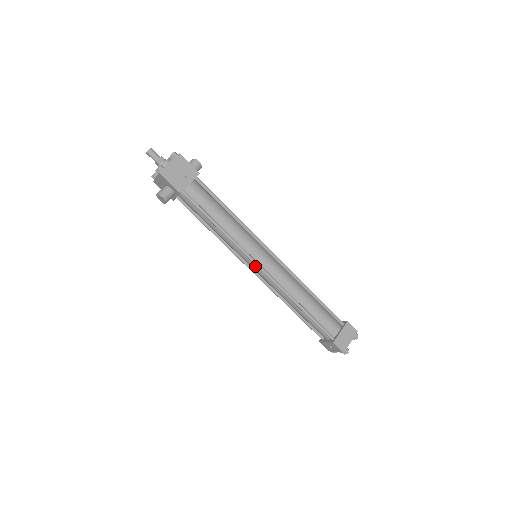
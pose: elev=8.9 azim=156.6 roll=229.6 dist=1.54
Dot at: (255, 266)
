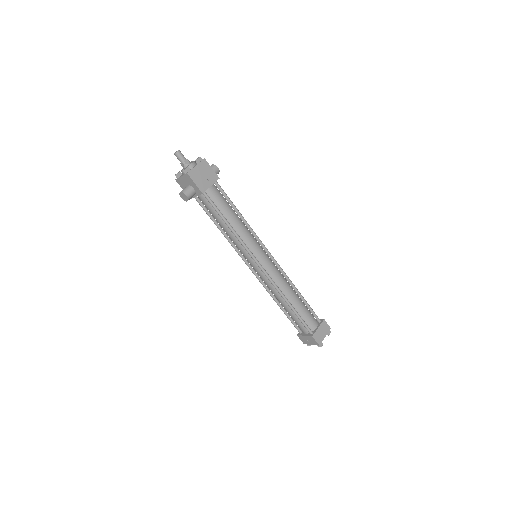
Dot at: (255, 265)
